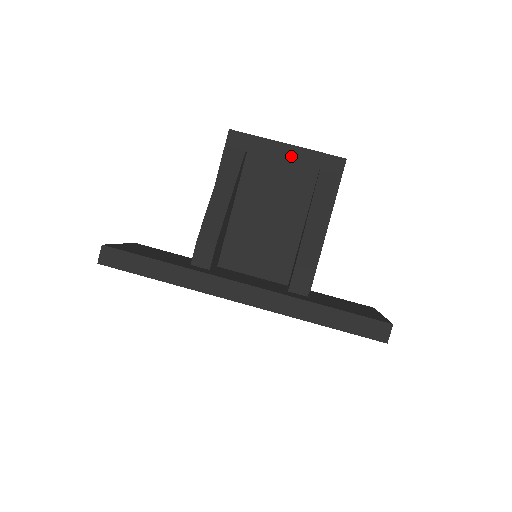
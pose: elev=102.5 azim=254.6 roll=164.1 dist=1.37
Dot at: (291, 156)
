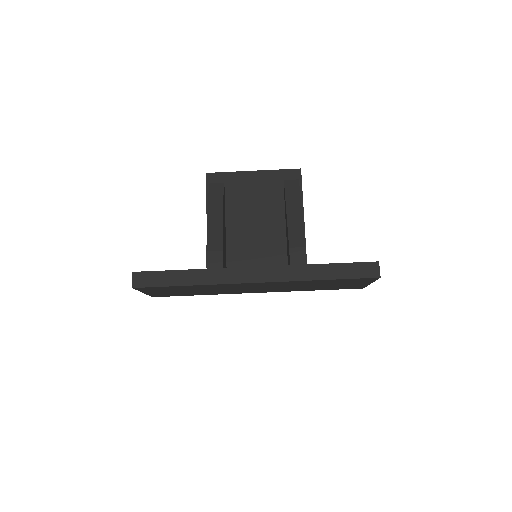
Dot at: (259, 179)
